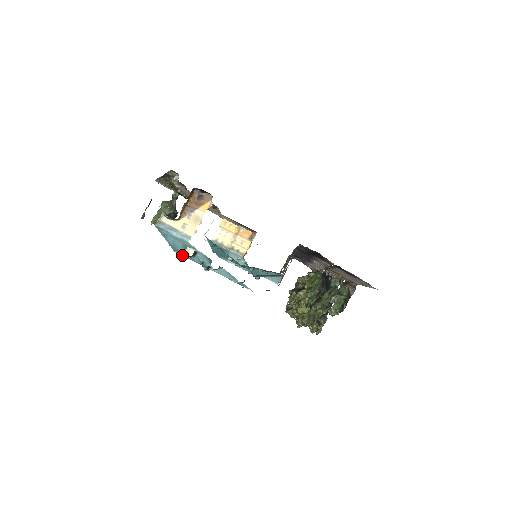
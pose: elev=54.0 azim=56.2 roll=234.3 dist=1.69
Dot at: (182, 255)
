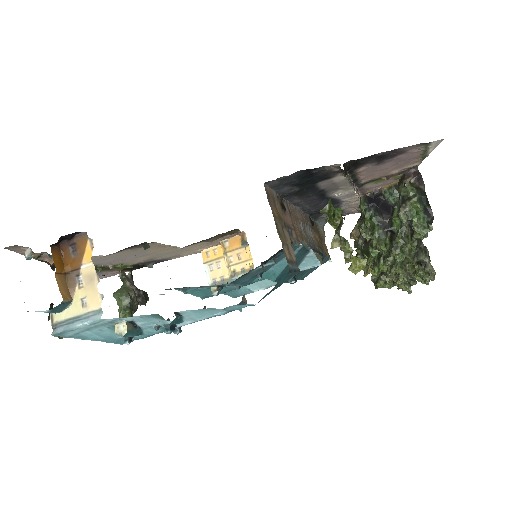
Dot at: (129, 341)
